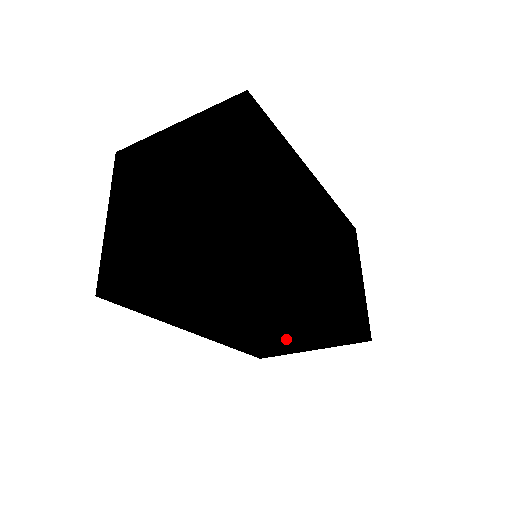
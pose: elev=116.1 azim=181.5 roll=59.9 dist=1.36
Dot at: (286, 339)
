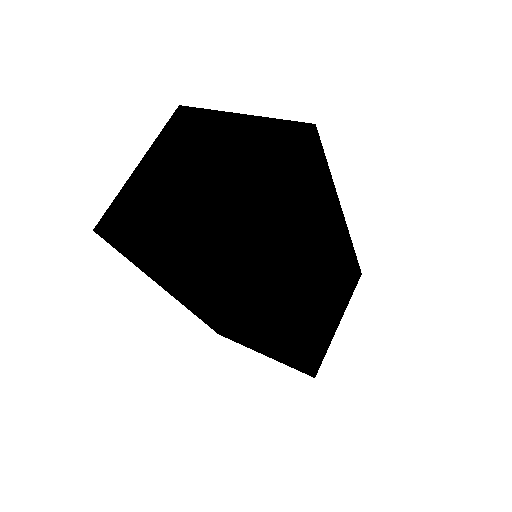
Dot at: (327, 308)
